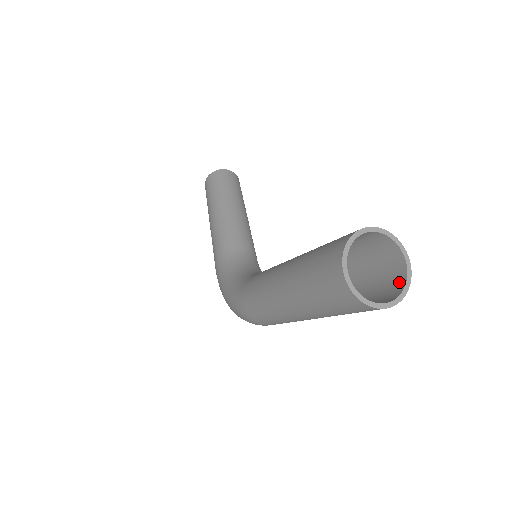
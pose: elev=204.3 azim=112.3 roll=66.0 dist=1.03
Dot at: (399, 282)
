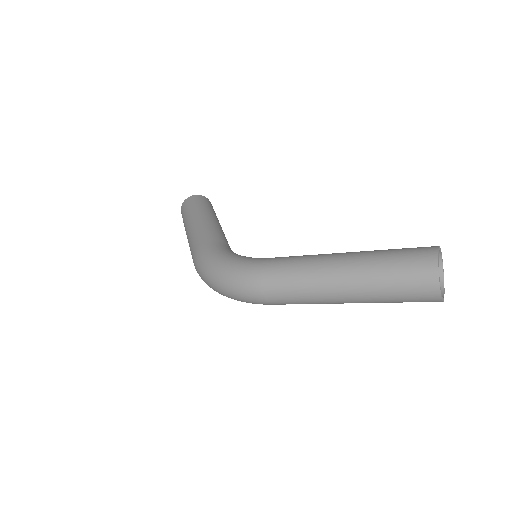
Dot at: occluded
